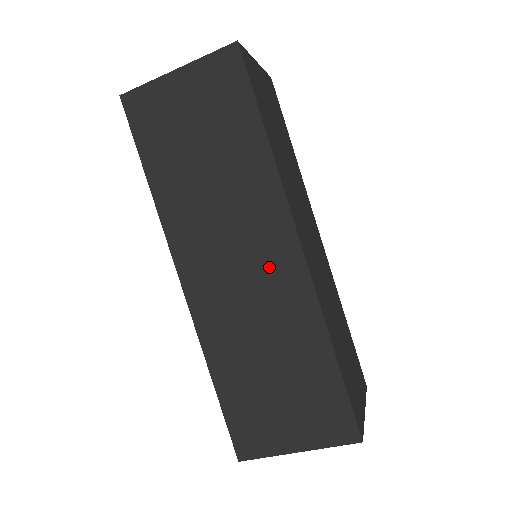
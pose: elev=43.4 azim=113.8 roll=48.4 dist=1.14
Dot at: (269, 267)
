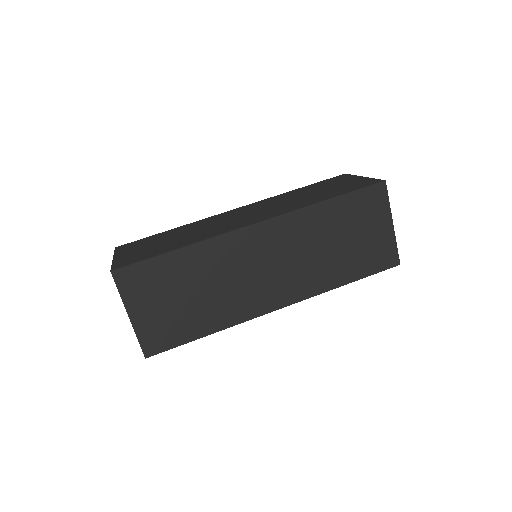
Dot at: occluded
